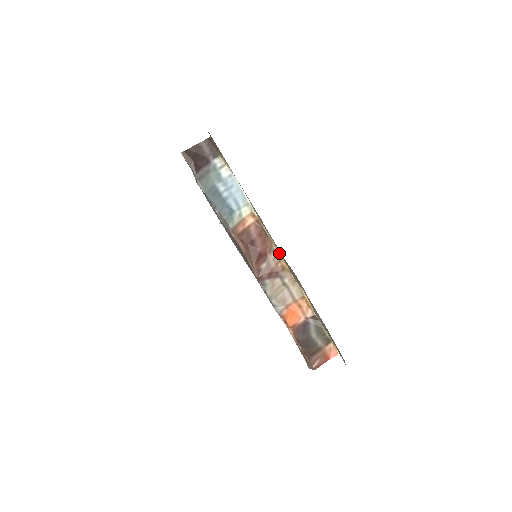
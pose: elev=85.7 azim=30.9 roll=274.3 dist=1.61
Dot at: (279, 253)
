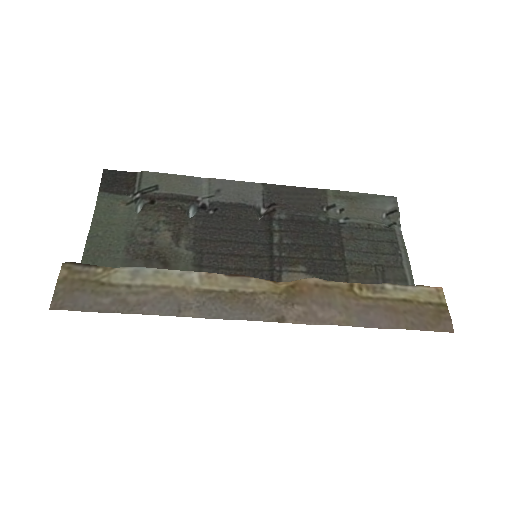
Dot at: (271, 285)
